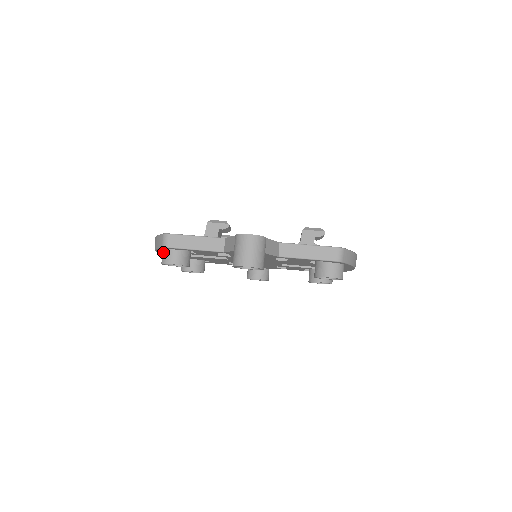
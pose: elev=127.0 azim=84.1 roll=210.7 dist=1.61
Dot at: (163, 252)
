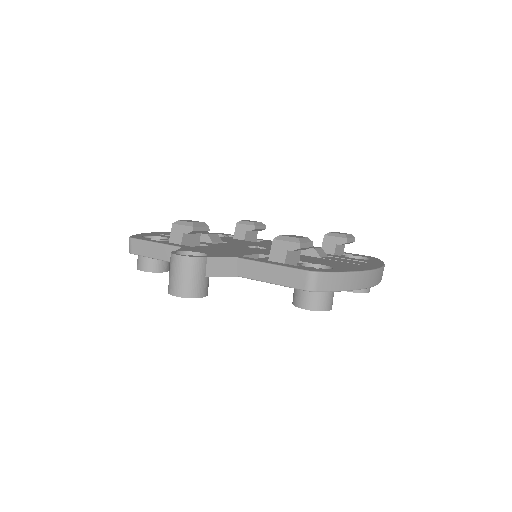
Dot at: occluded
